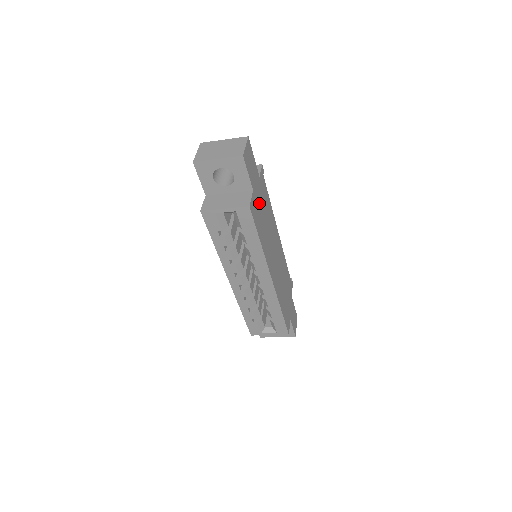
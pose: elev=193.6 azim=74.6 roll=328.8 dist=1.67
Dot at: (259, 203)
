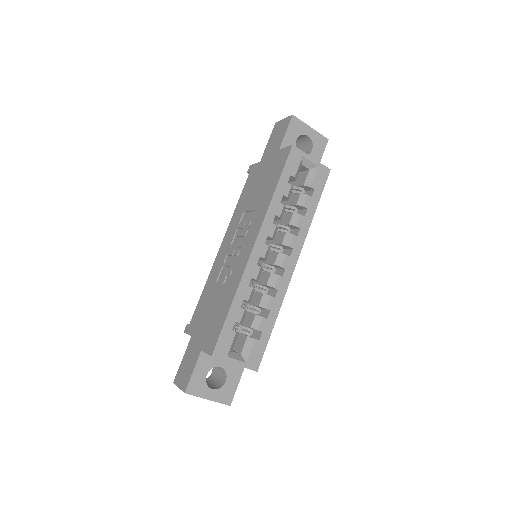
Dot at: occluded
